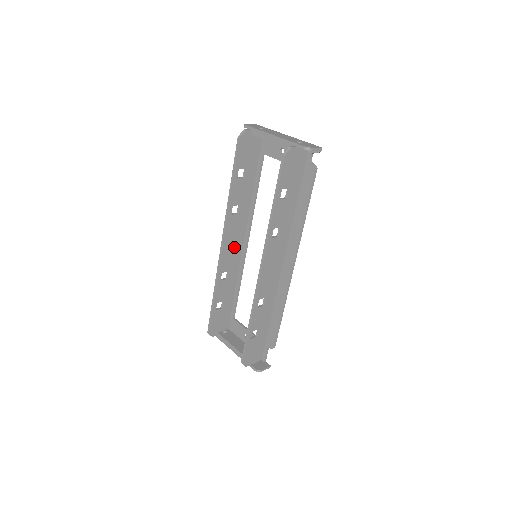
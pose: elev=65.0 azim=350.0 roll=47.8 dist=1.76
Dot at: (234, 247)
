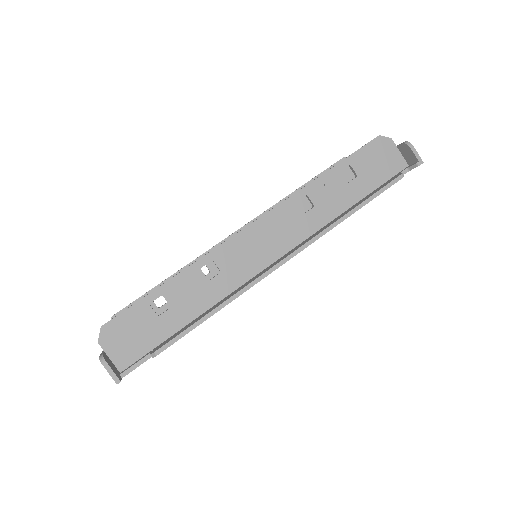
Dot at: occluded
